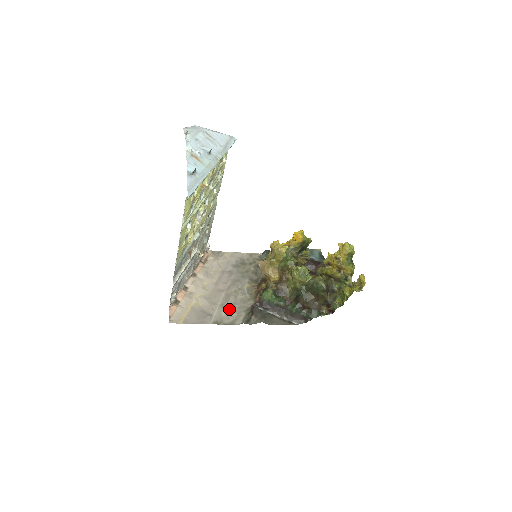
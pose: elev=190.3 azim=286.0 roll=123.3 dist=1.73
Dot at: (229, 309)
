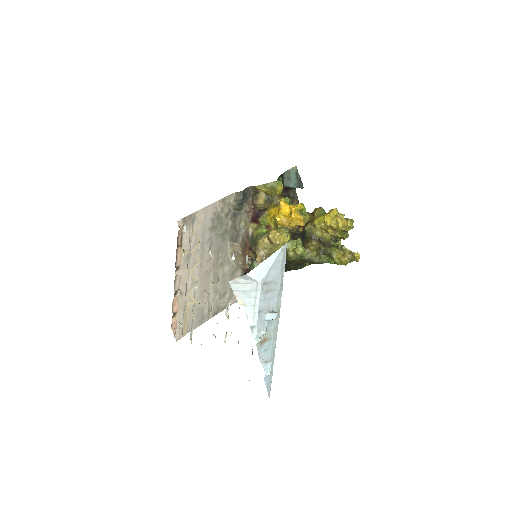
Dot at: (221, 291)
